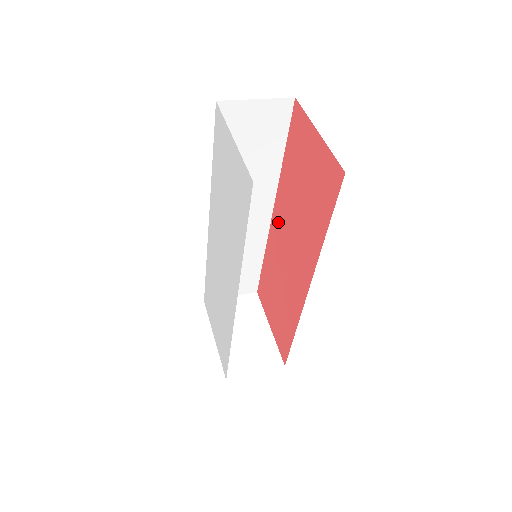
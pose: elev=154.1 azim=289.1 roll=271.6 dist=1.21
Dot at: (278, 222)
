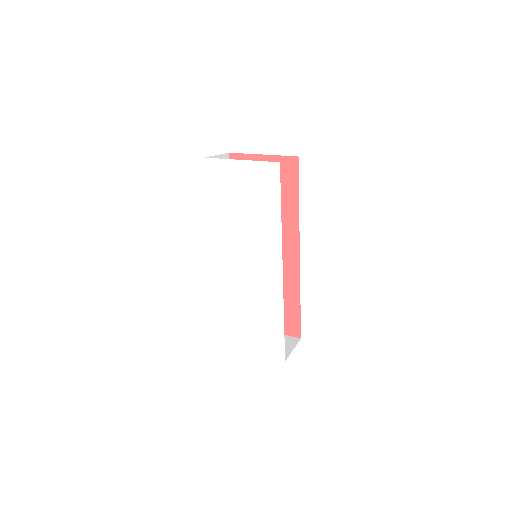
Dot at: occluded
